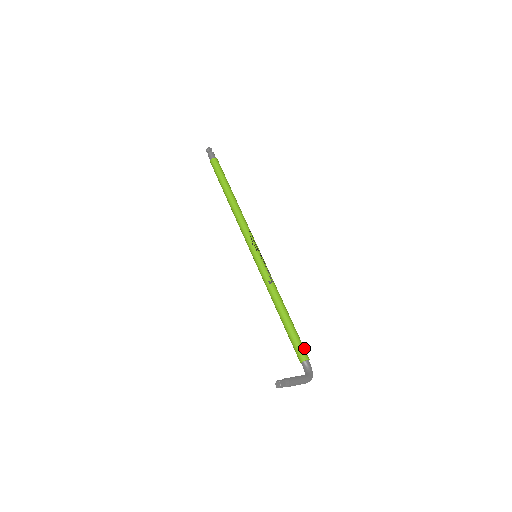
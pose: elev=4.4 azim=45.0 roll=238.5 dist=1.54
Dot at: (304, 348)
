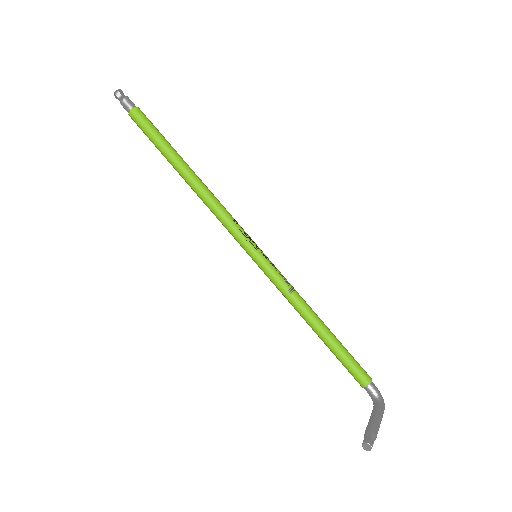
Dot at: (361, 367)
